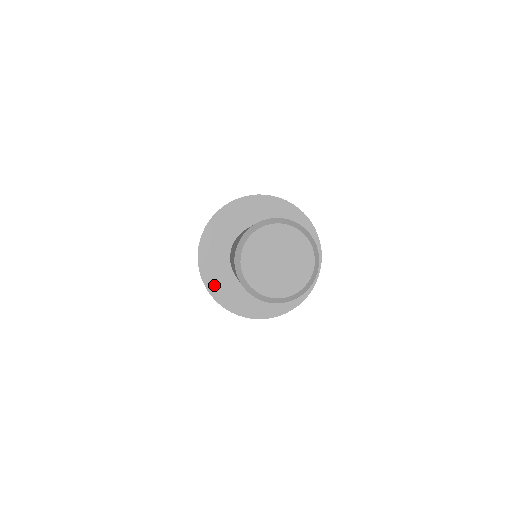
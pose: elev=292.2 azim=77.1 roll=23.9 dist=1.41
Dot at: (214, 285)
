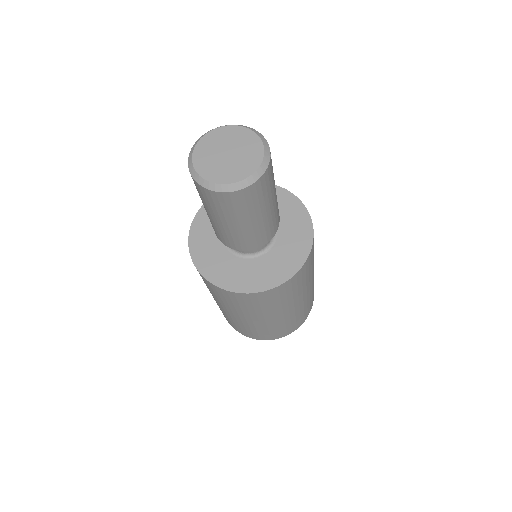
Dot at: (231, 283)
